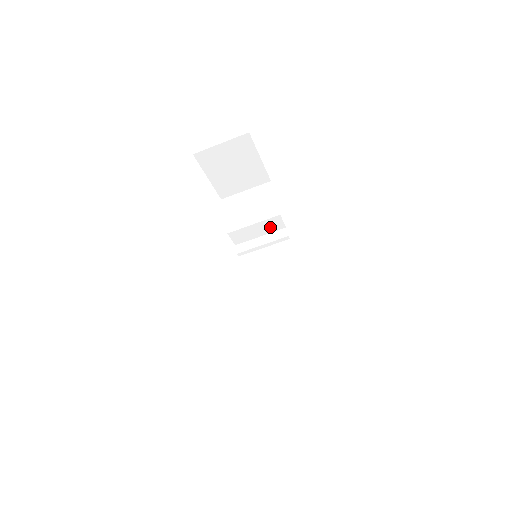
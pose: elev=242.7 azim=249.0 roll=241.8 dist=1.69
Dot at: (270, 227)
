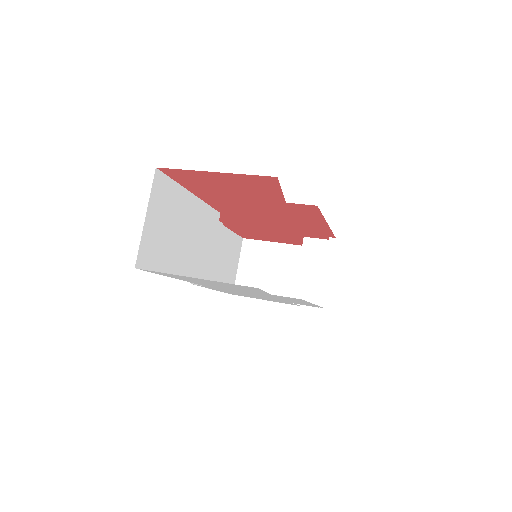
Dot at: (317, 256)
